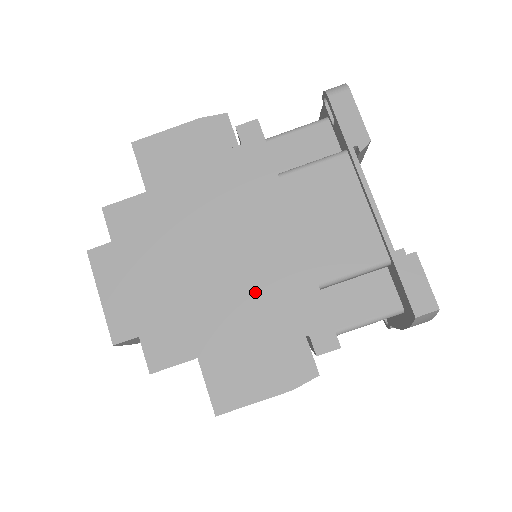
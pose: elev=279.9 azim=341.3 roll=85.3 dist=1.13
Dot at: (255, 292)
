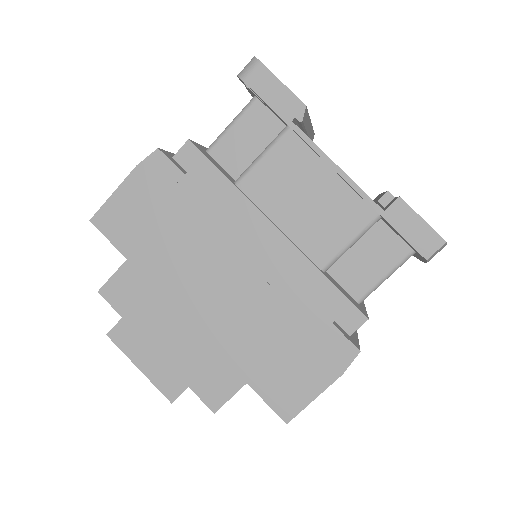
Dot at: (268, 304)
